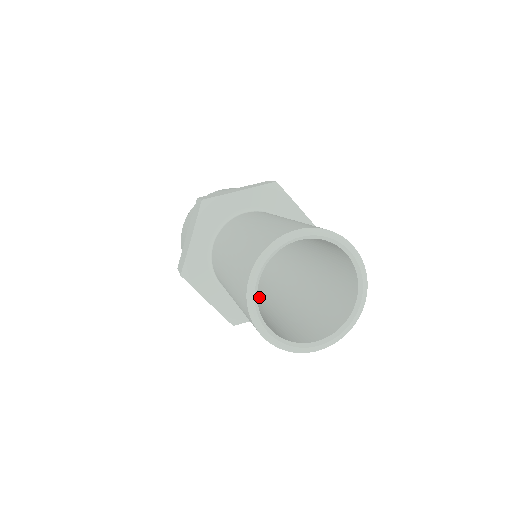
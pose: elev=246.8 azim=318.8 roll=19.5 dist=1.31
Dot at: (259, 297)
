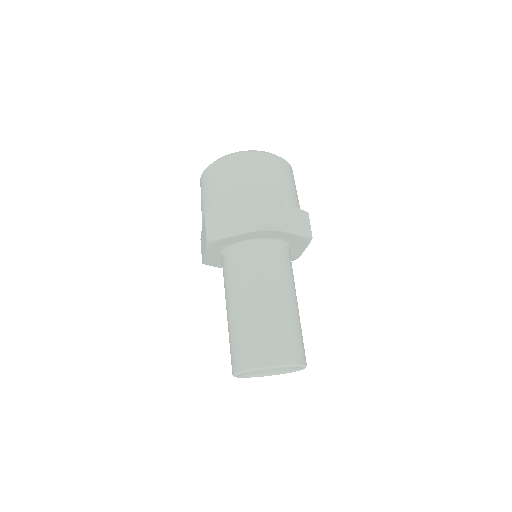
Dot at: occluded
